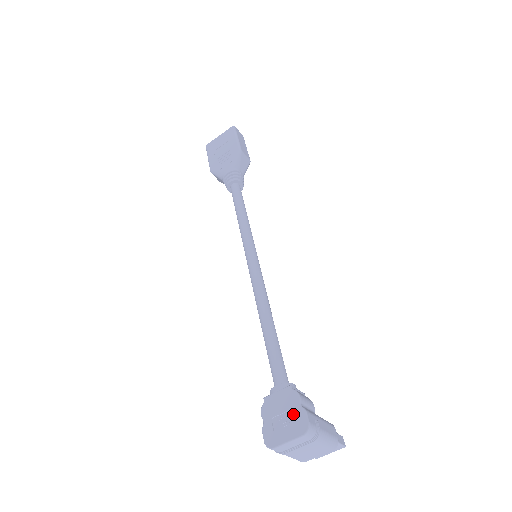
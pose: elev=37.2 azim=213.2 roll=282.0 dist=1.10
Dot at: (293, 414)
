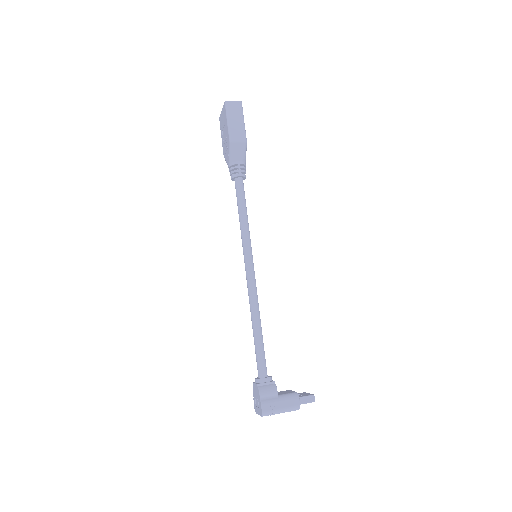
Dot at: (259, 401)
